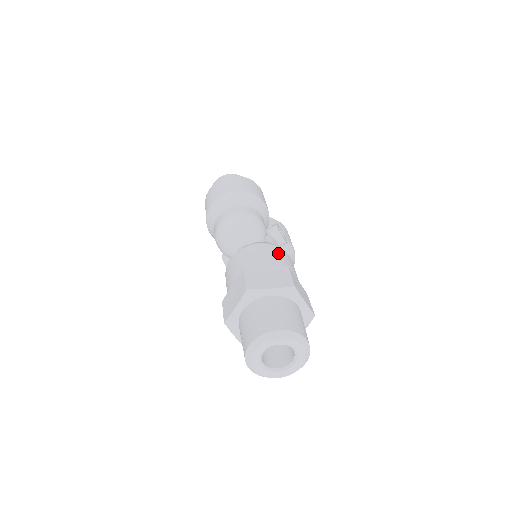
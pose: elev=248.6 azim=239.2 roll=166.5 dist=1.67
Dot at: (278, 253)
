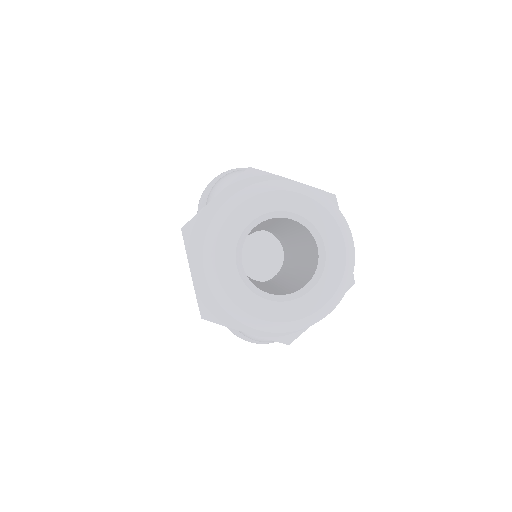
Dot at: occluded
